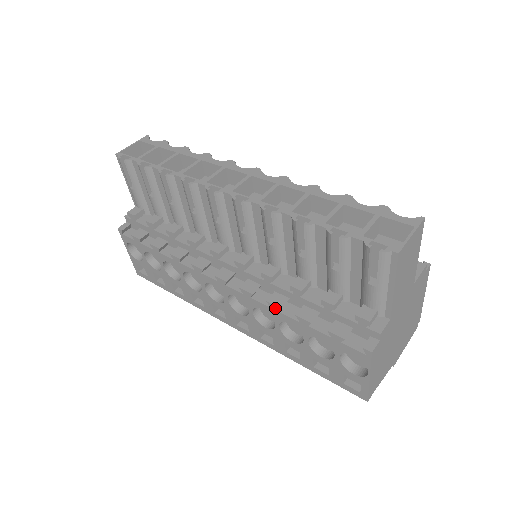
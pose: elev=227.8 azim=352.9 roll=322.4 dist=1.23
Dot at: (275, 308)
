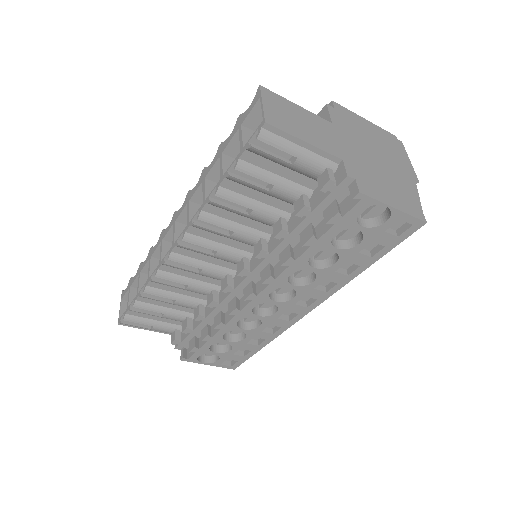
Dot at: (290, 262)
